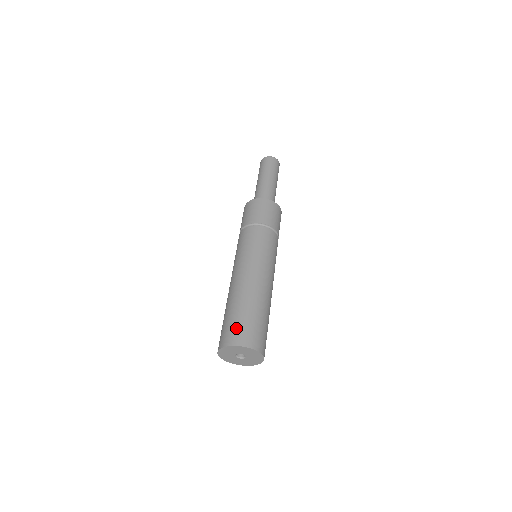
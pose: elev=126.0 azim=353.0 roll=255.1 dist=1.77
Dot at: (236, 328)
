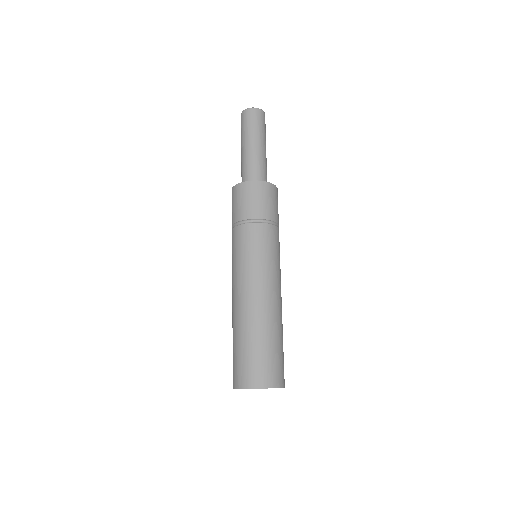
Dot at: (249, 366)
